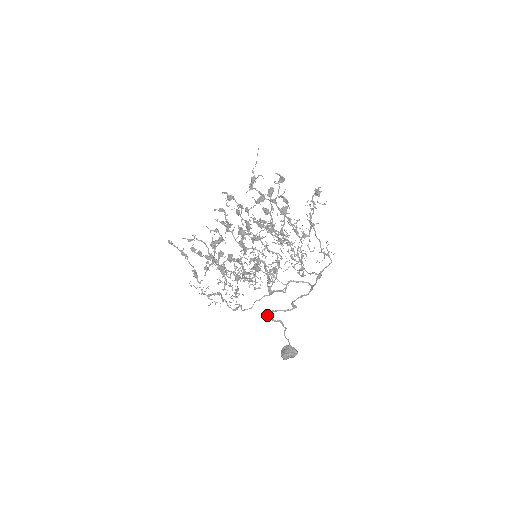
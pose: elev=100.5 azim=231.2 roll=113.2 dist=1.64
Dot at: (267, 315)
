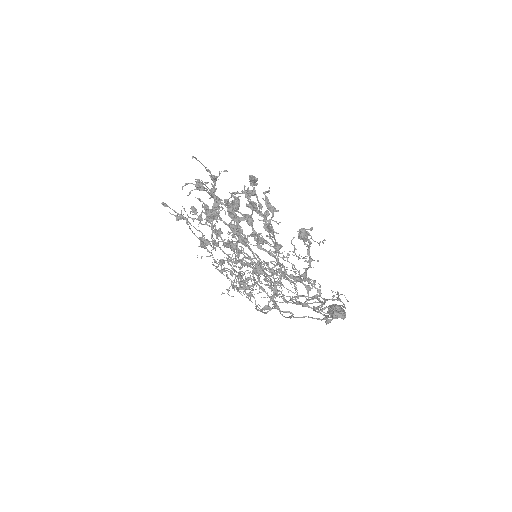
Dot at: (292, 301)
